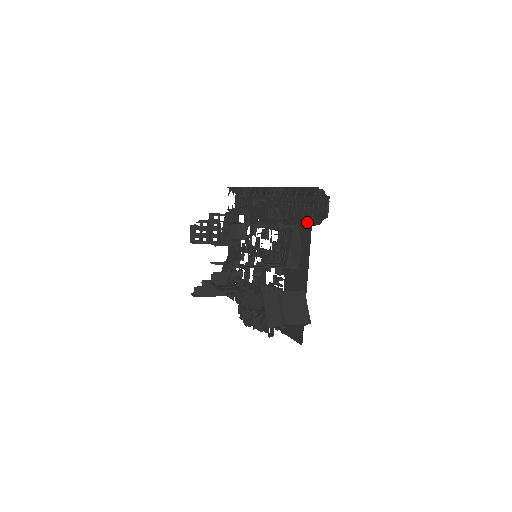
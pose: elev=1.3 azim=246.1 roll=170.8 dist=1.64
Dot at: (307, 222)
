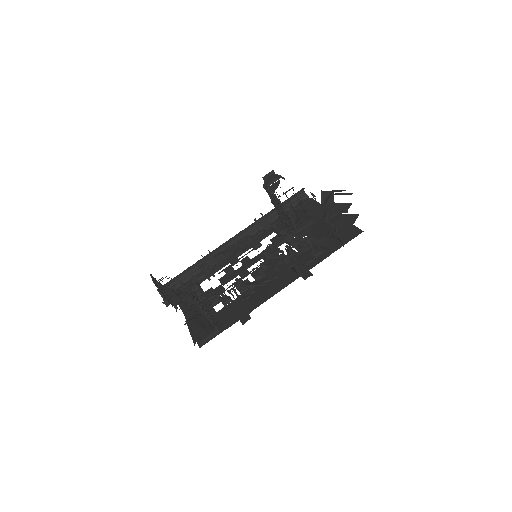
Dot at: occluded
